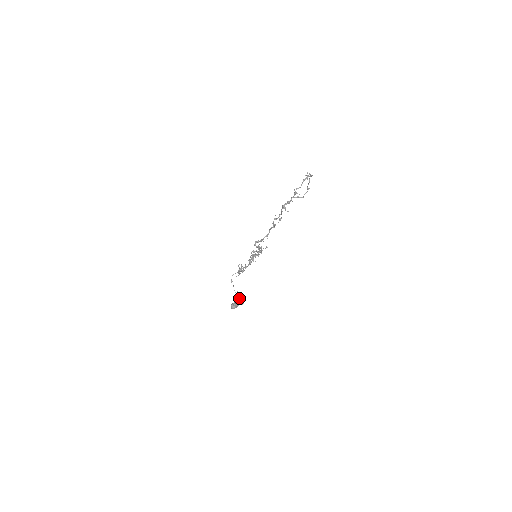
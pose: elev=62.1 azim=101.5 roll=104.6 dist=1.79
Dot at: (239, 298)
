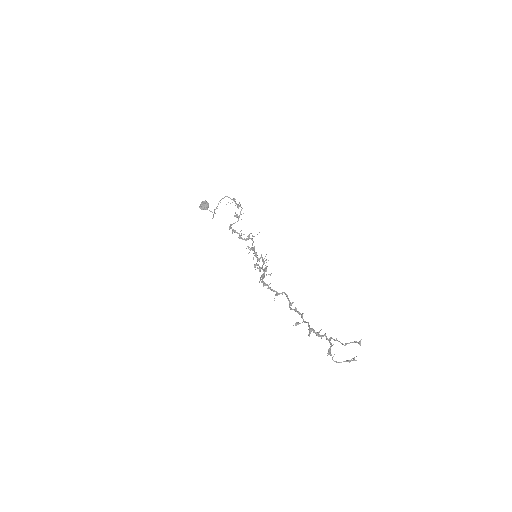
Dot at: occluded
